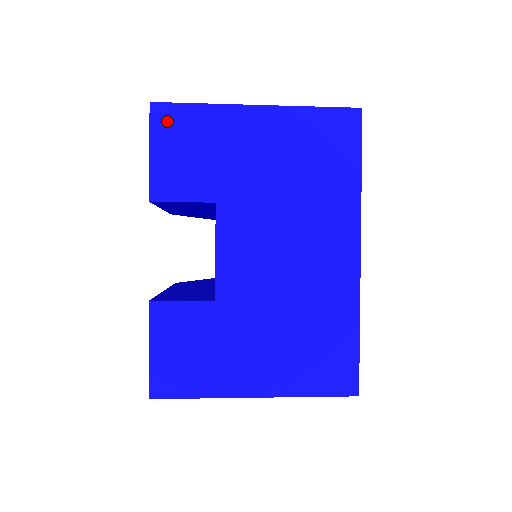
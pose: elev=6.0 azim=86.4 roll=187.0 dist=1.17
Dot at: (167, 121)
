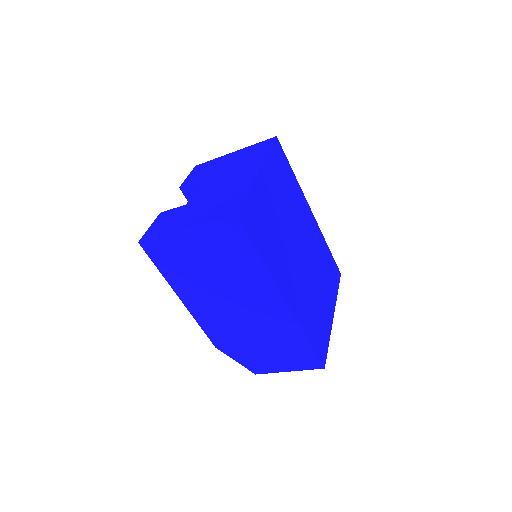
Dot at: (198, 168)
